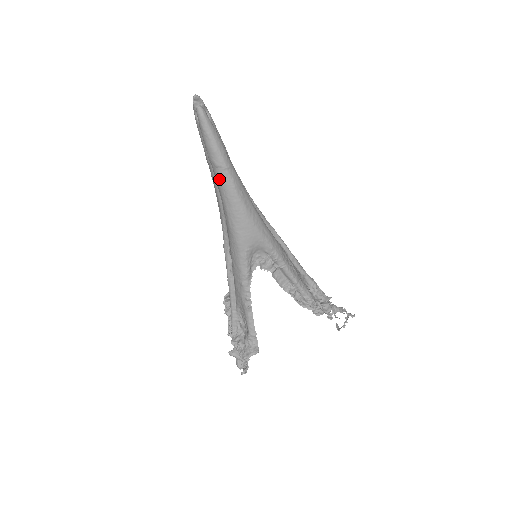
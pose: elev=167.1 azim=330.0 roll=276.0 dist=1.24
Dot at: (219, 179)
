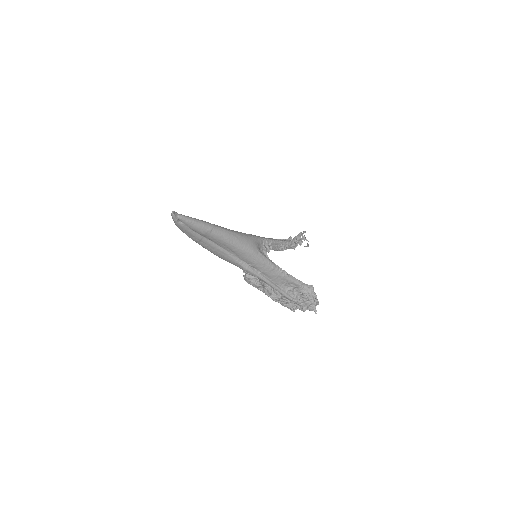
Dot at: (217, 235)
